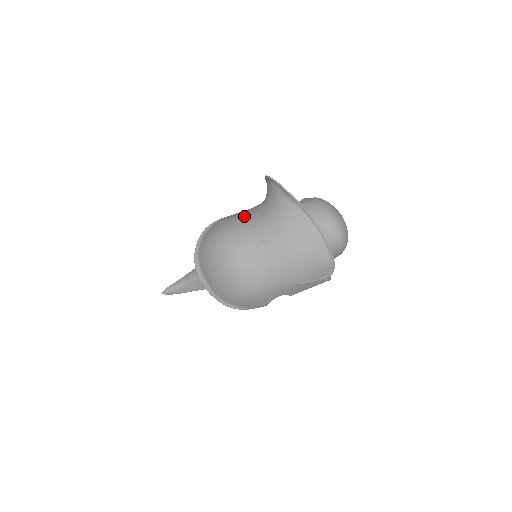
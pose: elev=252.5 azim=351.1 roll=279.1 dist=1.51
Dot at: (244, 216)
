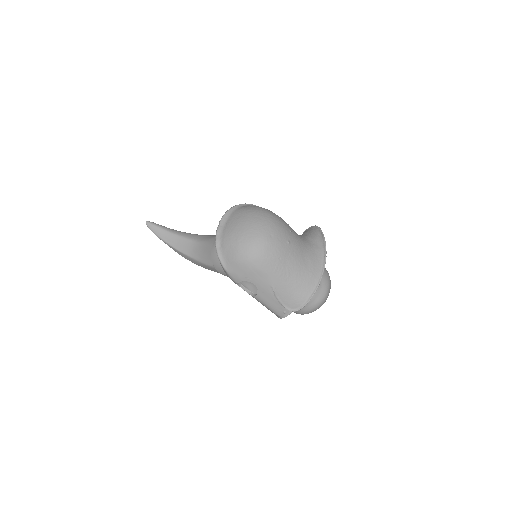
Dot at: occluded
